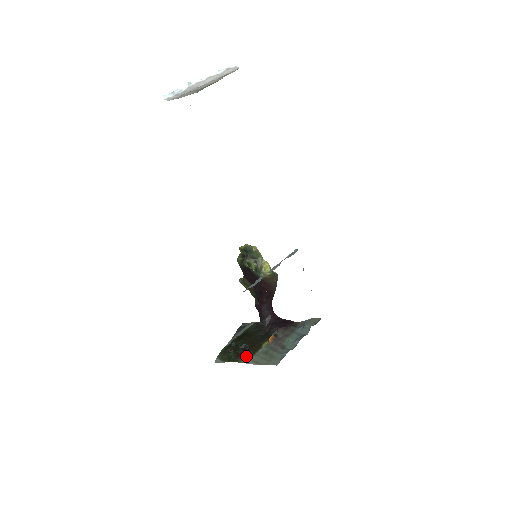
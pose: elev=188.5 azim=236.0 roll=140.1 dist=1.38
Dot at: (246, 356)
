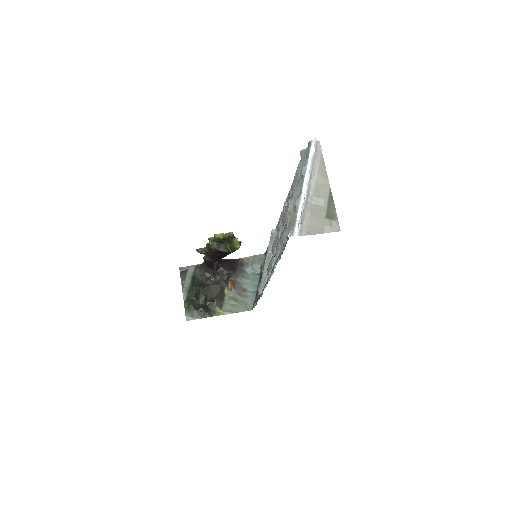
Dot at: (217, 308)
